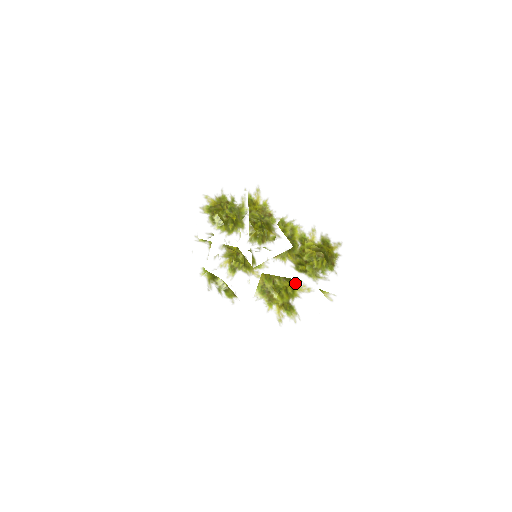
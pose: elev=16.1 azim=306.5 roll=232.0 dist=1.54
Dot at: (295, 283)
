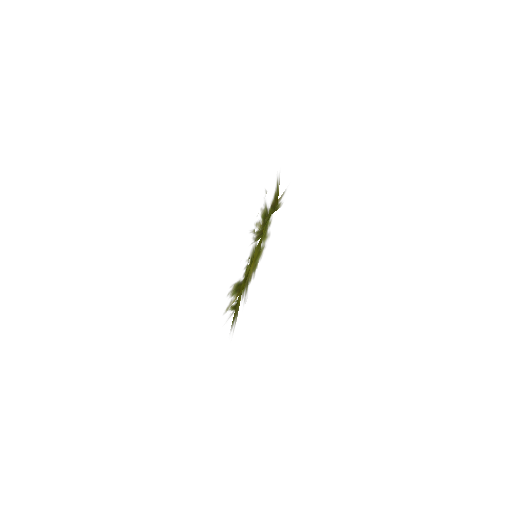
Dot at: occluded
